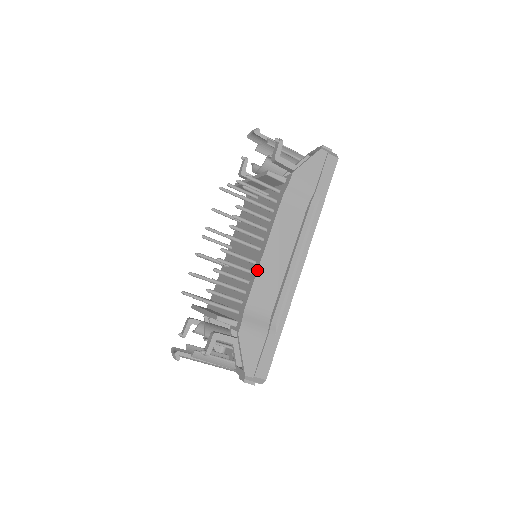
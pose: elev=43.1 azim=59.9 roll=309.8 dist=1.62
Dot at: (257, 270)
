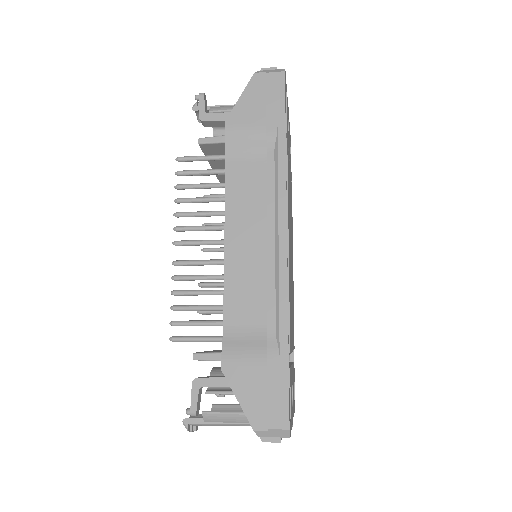
Dot at: occluded
